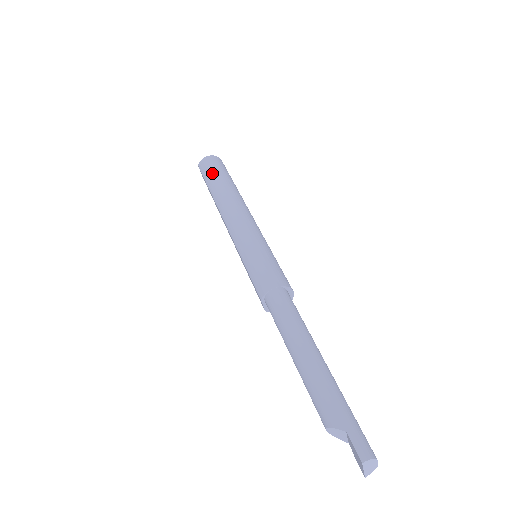
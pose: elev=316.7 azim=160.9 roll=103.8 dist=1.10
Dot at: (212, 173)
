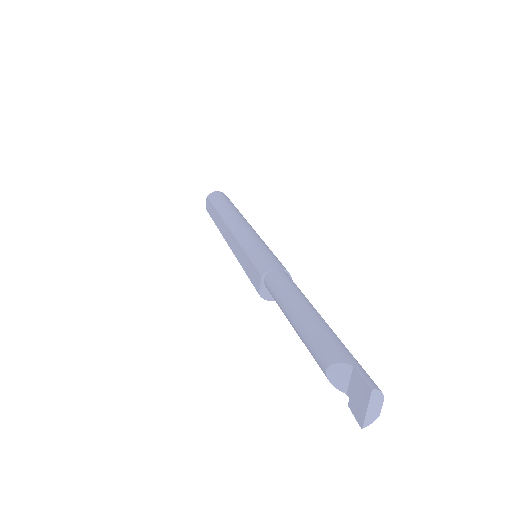
Dot at: (222, 199)
